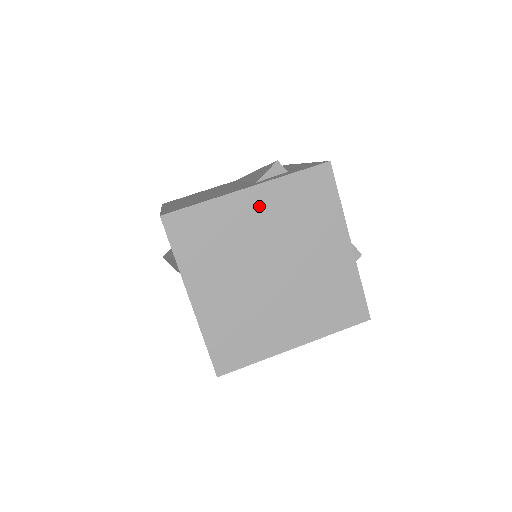
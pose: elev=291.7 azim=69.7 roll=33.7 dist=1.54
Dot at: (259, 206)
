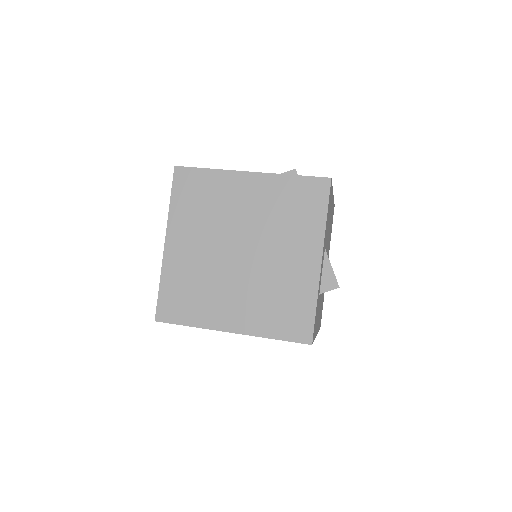
Dot at: (253, 191)
